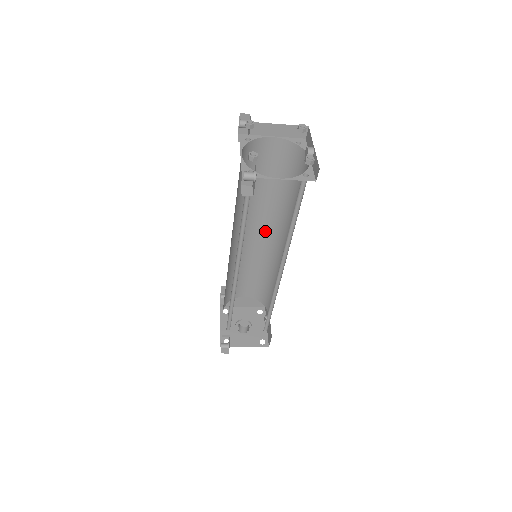
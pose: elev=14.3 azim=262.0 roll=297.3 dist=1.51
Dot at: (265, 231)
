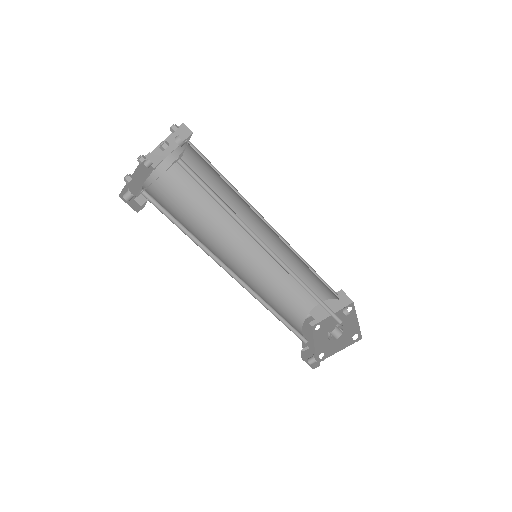
Dot at: (258, 230)
